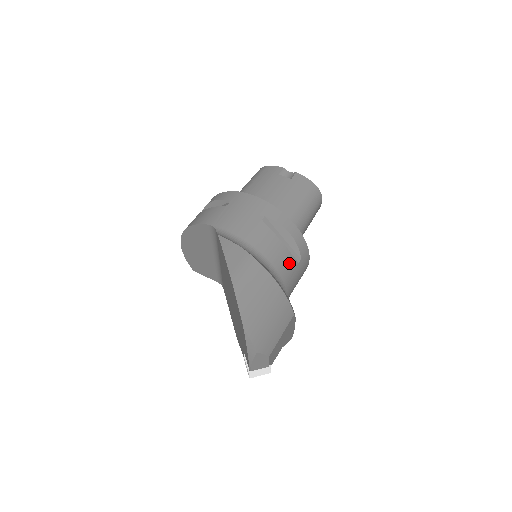
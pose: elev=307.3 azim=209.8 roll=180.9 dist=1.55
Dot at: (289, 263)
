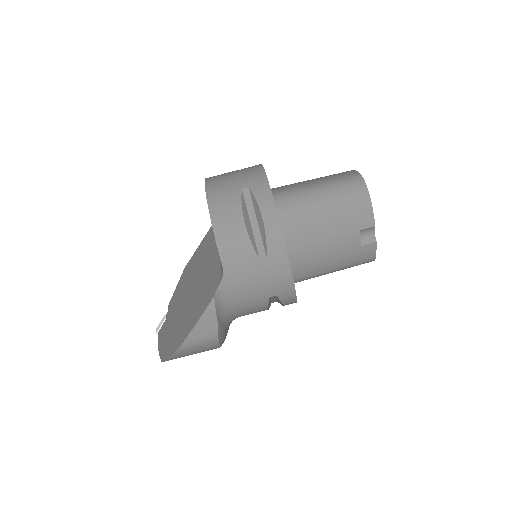
Dot at: occluded
